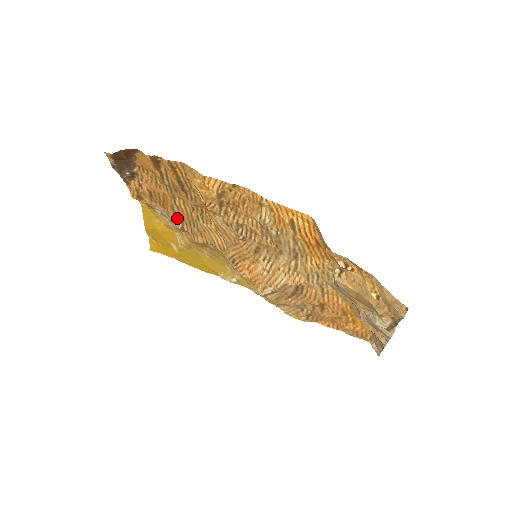
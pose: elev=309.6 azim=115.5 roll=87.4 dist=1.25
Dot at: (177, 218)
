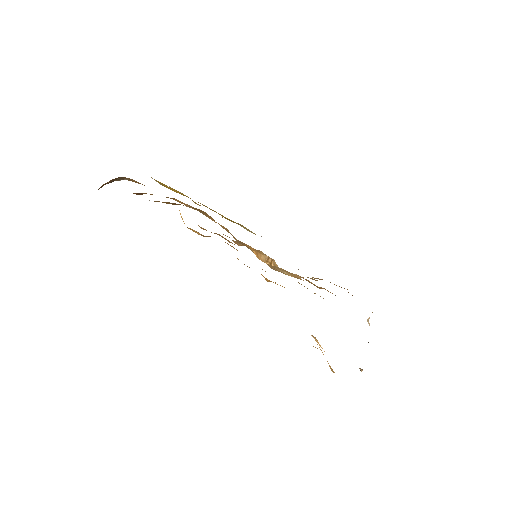
Dot at: occluded
